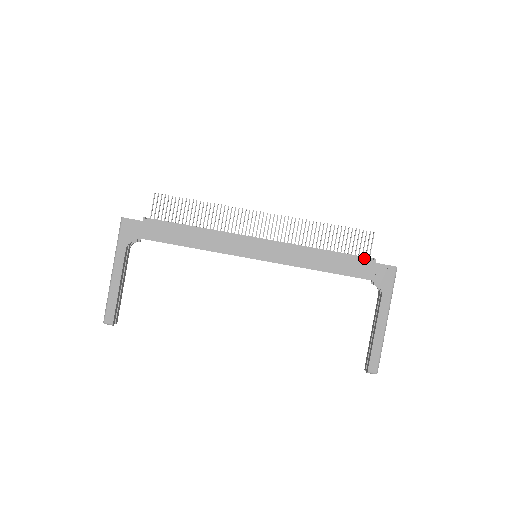
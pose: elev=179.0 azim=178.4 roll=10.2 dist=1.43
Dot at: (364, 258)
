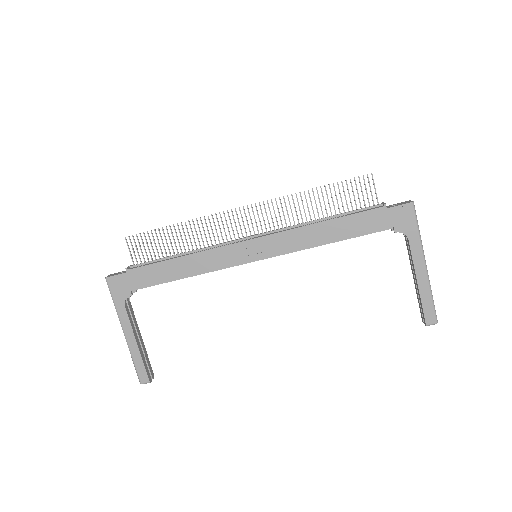
Dot at: (372, 208)
